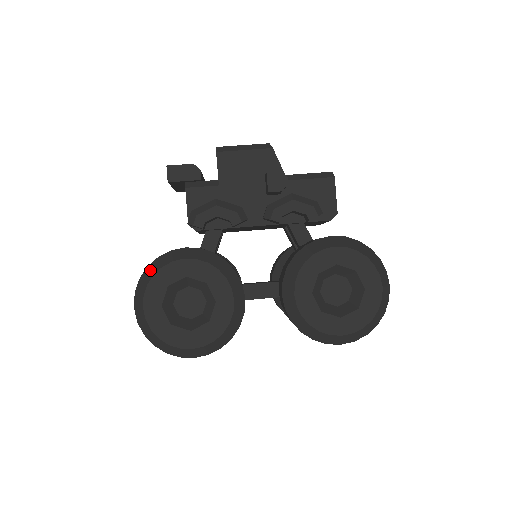
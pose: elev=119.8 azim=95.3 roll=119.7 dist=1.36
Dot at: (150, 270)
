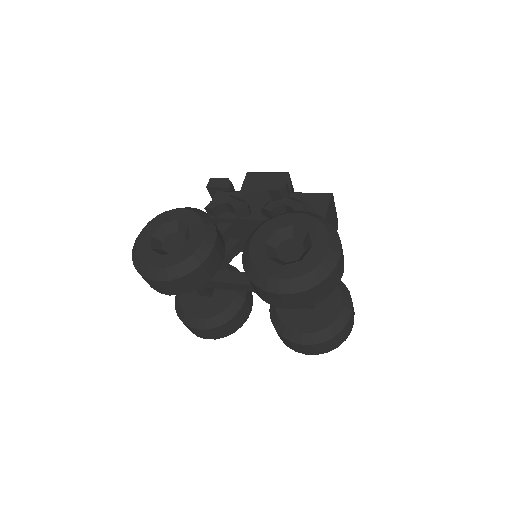
Dot at: occluded
